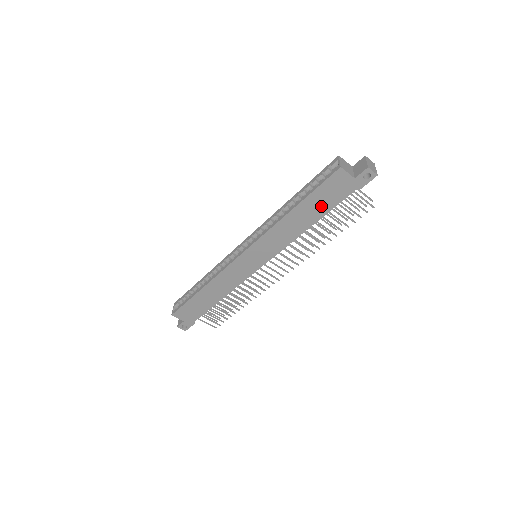
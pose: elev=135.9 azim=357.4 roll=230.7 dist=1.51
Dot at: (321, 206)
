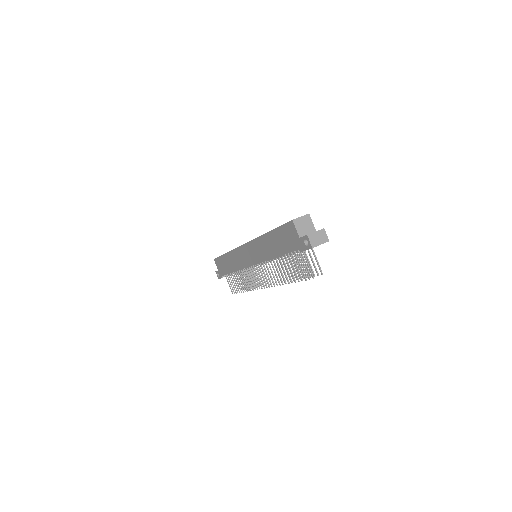
Dot at: (282, 245)
